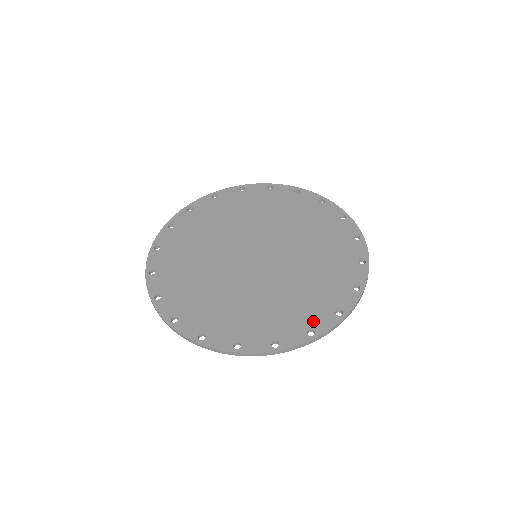
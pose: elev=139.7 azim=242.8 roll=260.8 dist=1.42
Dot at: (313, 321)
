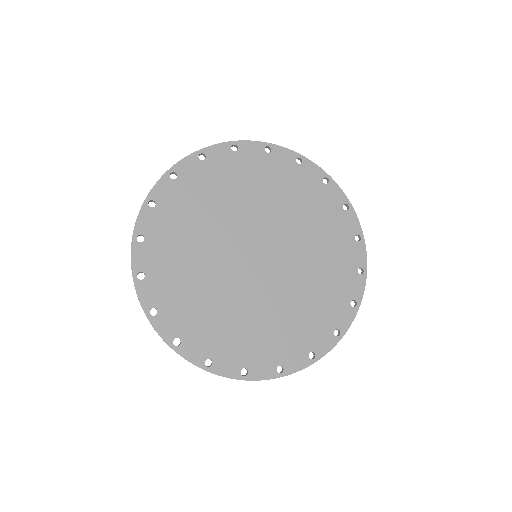
Dot at: (349, 292)
